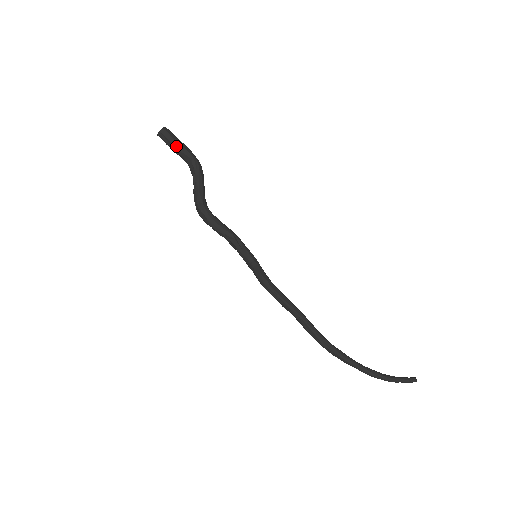
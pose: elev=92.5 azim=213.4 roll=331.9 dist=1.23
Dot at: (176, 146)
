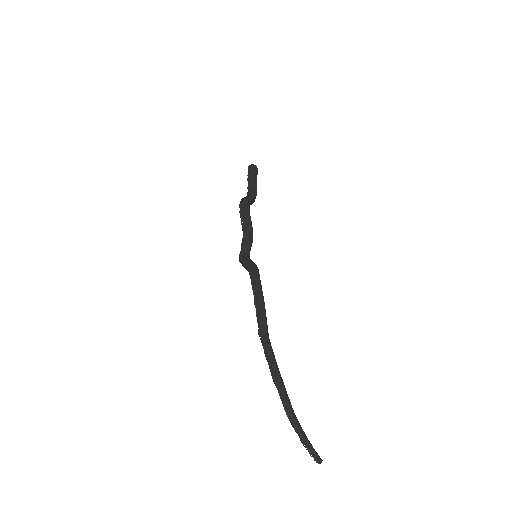
Dot at: (255, 178)
